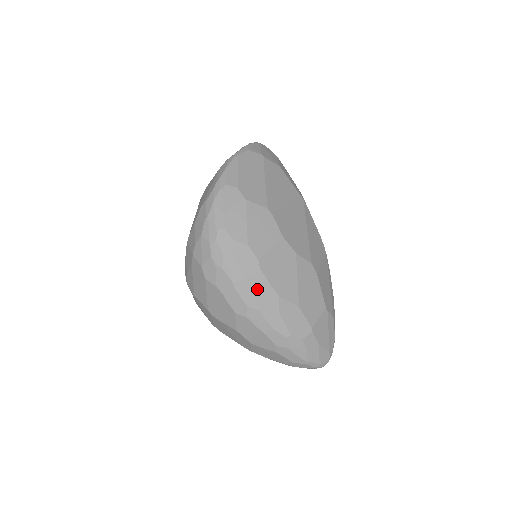
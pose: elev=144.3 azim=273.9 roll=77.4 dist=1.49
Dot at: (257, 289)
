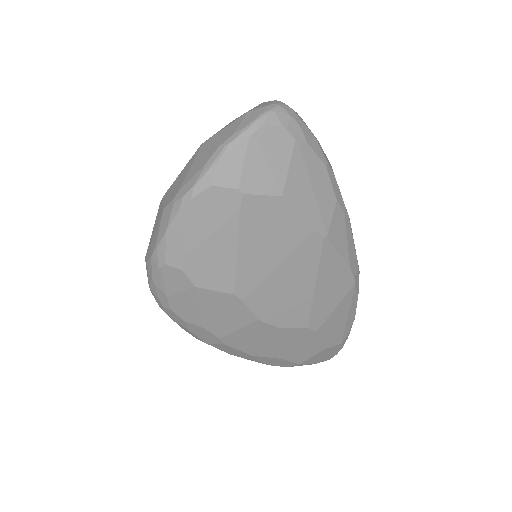
Dot at: (224, 349)
